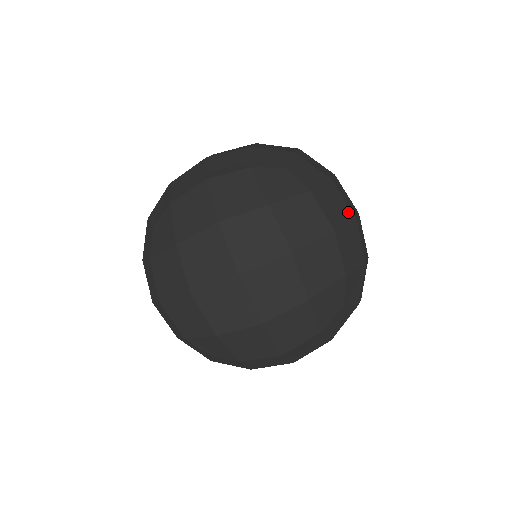
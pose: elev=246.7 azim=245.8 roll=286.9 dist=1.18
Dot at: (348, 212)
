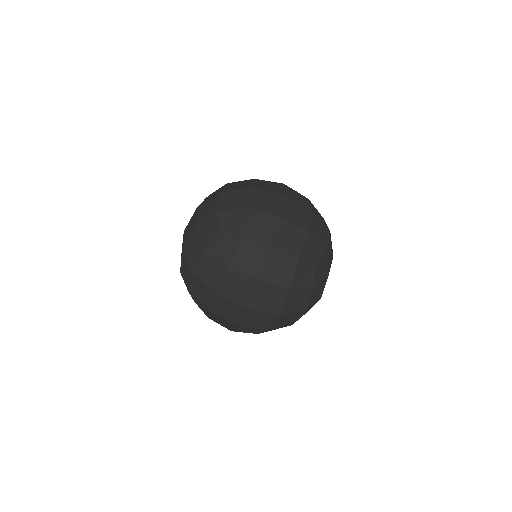
Dot at: (321, 295)
